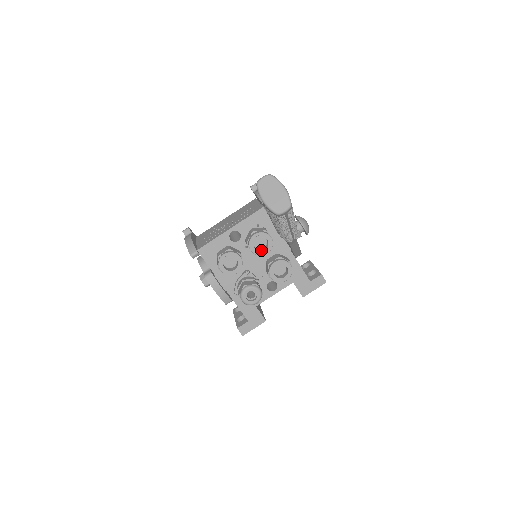
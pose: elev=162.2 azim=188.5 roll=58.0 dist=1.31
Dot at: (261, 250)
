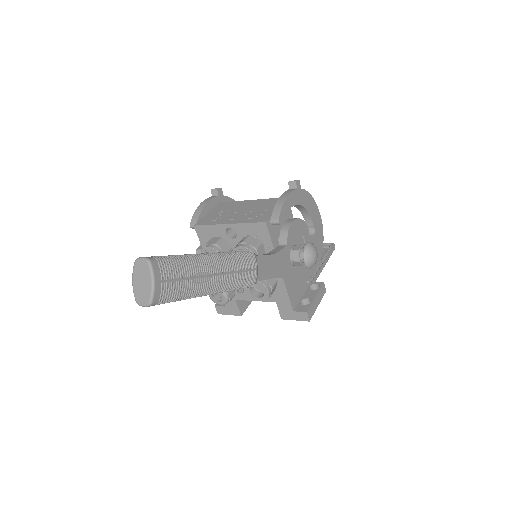
Dot at: occluded
